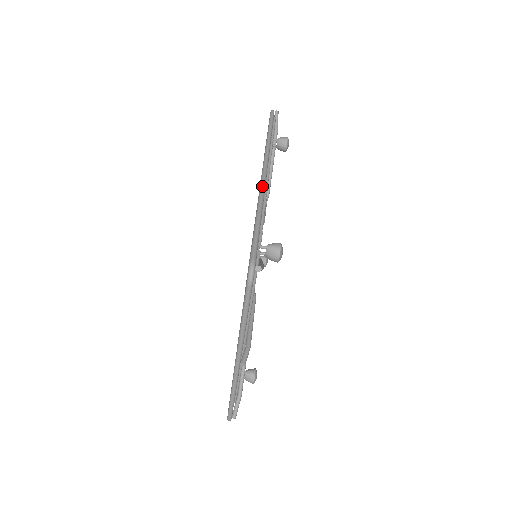
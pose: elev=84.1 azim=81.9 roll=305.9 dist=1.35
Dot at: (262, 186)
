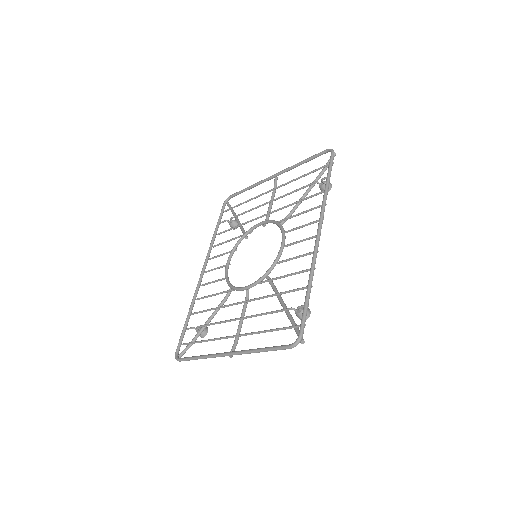
Dot at: (316, 255)
